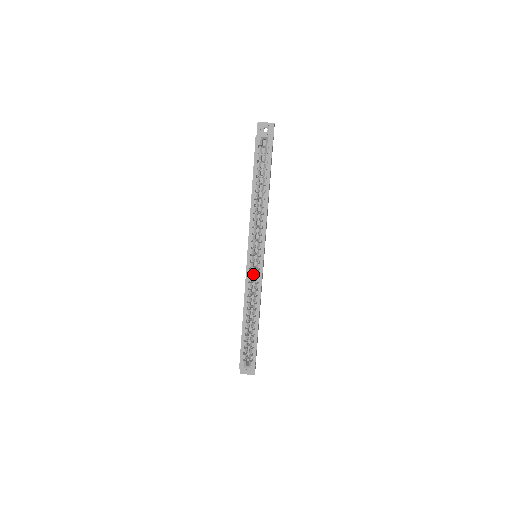
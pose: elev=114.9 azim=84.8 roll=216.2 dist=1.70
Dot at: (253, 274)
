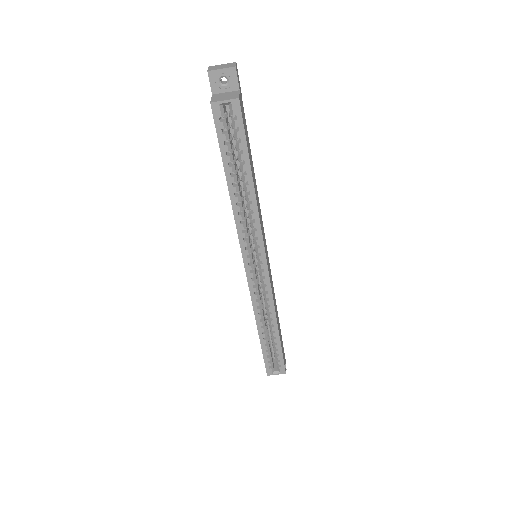
Dot at: (258, 281)
